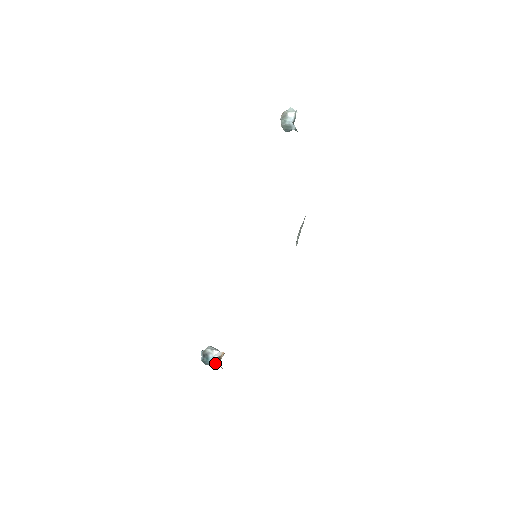
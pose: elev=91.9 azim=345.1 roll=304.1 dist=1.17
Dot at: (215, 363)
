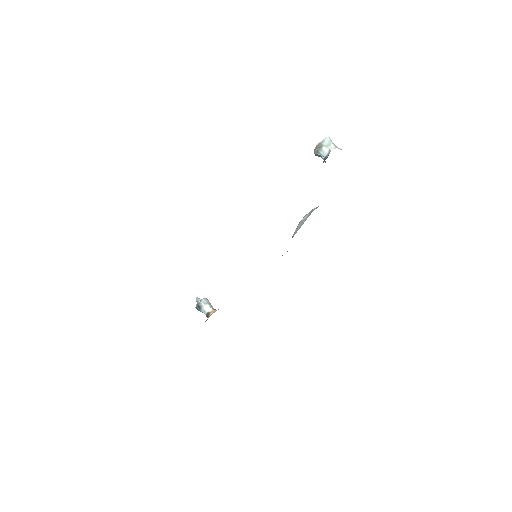
Dot at: (205, 314)
